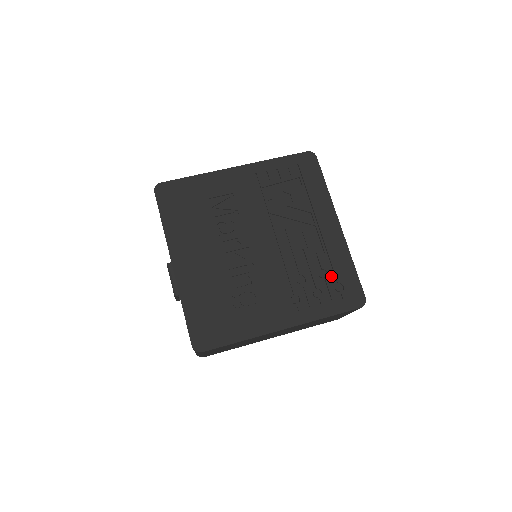
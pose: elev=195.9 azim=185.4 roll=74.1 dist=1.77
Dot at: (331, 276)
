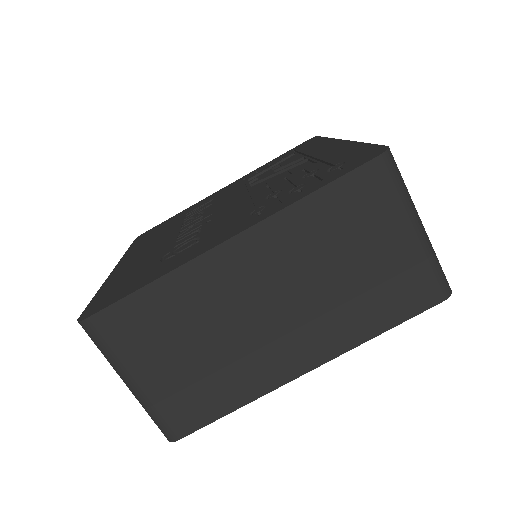
Dot at: (324, 168)
